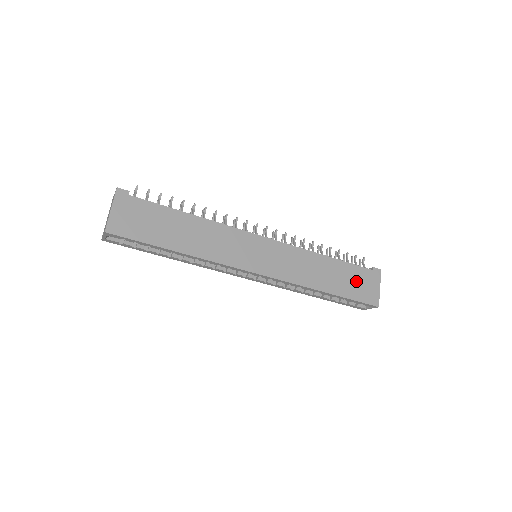
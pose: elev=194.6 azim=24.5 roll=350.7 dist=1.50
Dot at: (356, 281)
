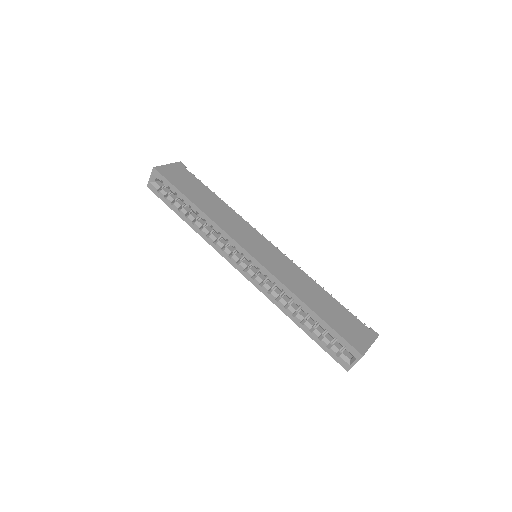
Dot at: (345, 322)
